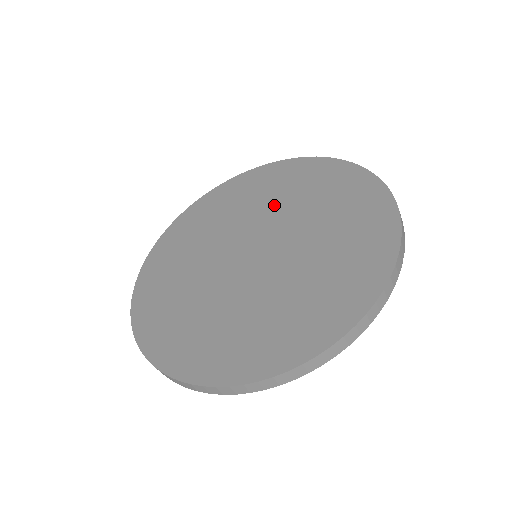
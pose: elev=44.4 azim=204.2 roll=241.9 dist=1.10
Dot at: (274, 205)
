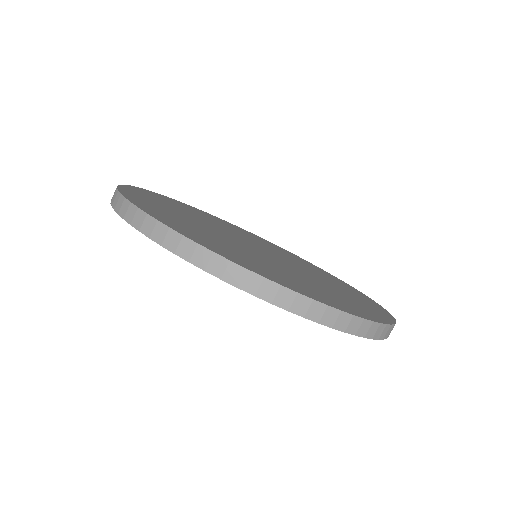
Dot at: (248, 237)
